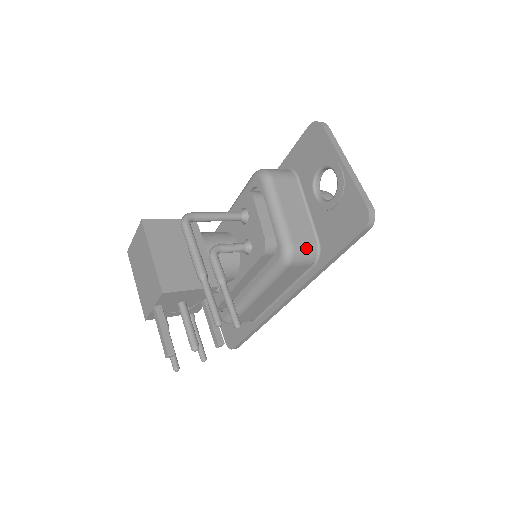
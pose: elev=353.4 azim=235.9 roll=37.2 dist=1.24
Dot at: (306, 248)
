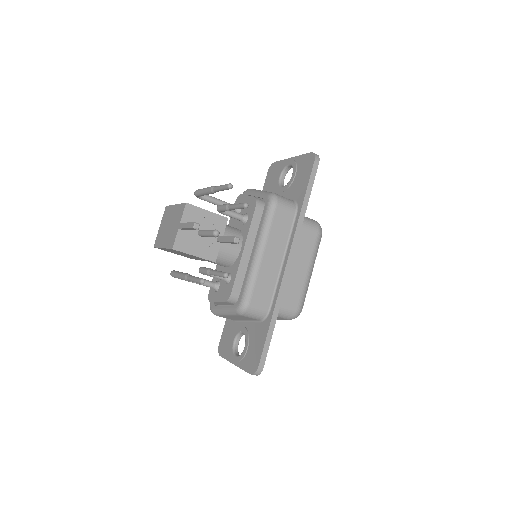
Dot at: (285, 198)
